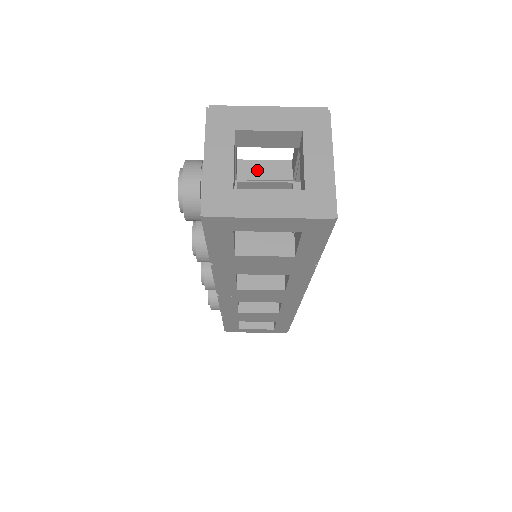
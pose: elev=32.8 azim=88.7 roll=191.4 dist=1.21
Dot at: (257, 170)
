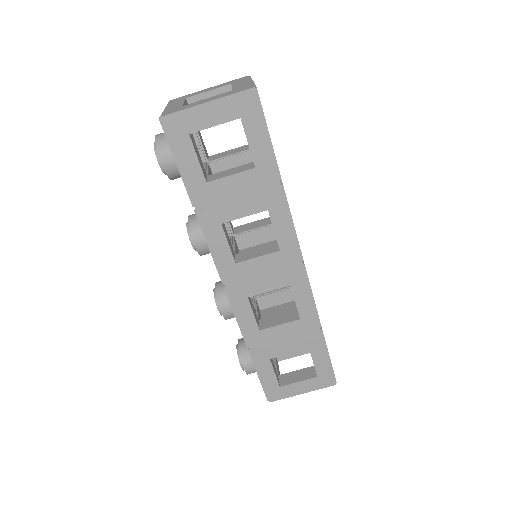
Dot at: (223, 154)
